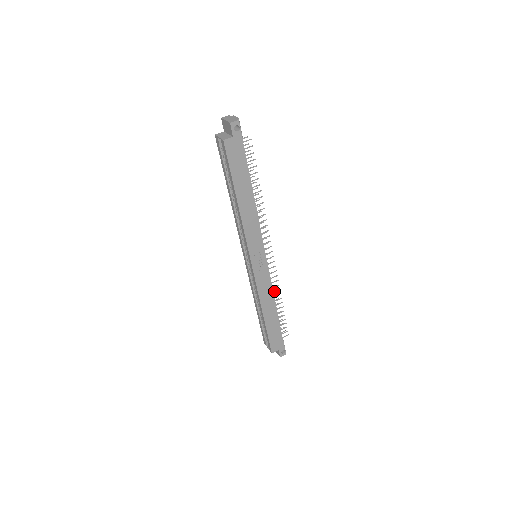
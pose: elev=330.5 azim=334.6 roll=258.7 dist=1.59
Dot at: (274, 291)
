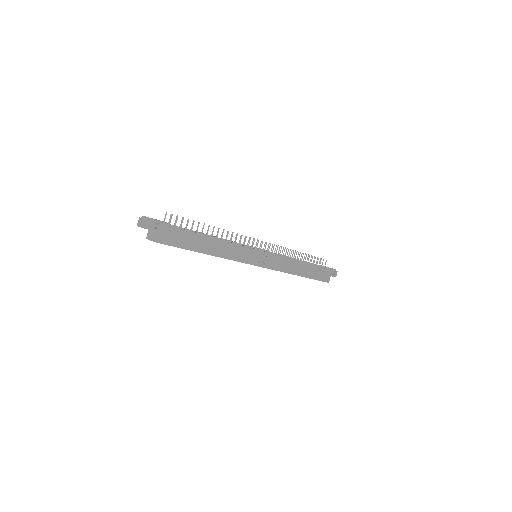
Dot at: (290, 256)
